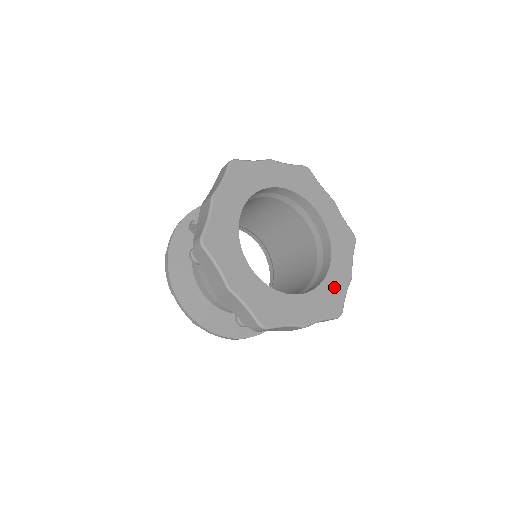
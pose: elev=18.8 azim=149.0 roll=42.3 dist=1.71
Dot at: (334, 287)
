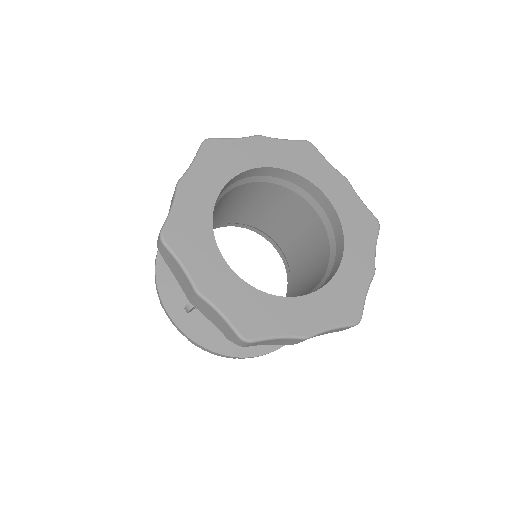
Dot at: (350, 209)
